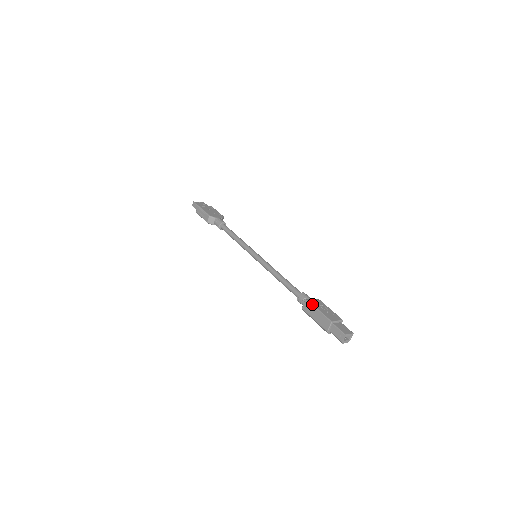
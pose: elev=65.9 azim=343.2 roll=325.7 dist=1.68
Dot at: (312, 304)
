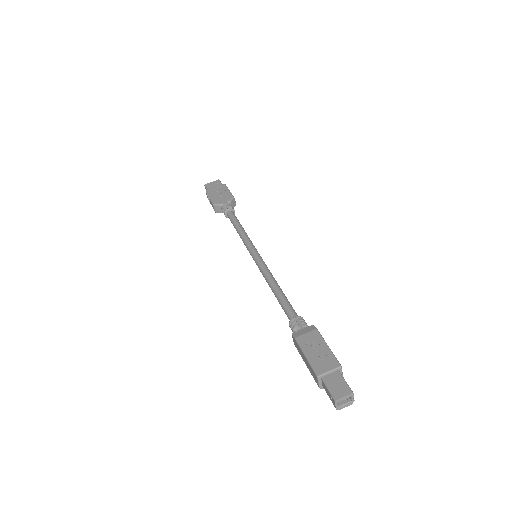
Dot at: (297, 343)
